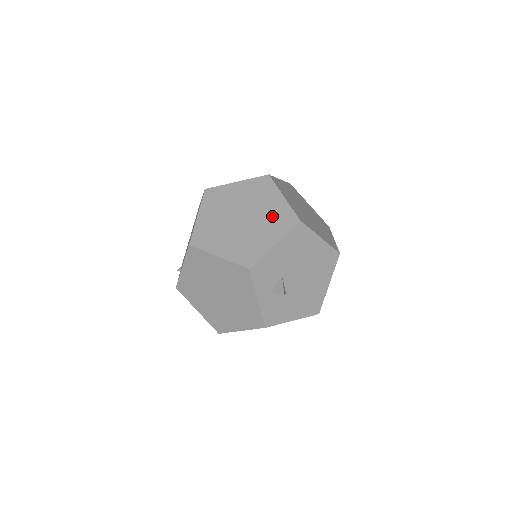
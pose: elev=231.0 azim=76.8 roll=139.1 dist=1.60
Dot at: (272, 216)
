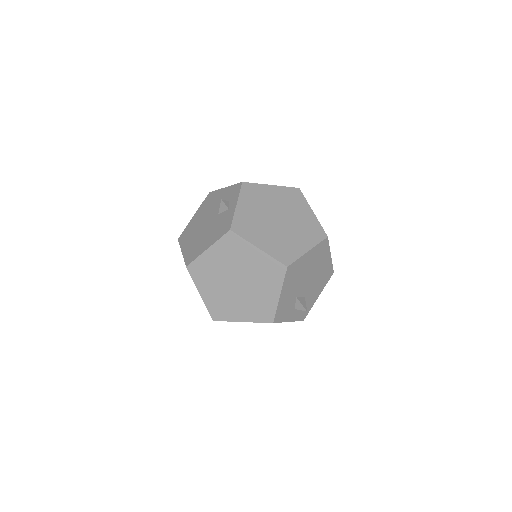
Dot at: (261, 272)
